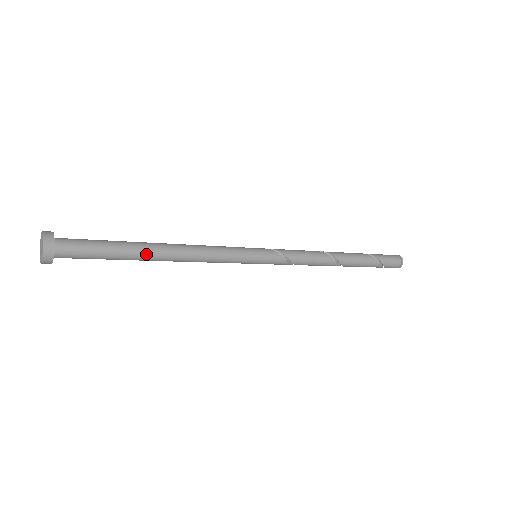
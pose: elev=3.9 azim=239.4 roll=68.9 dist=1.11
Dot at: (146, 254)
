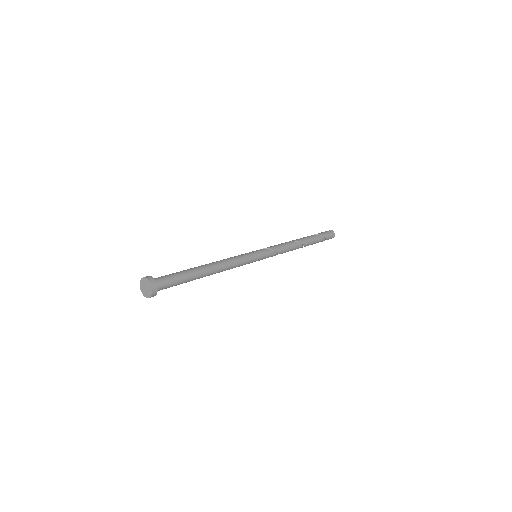
Dot at: (201, 272)
